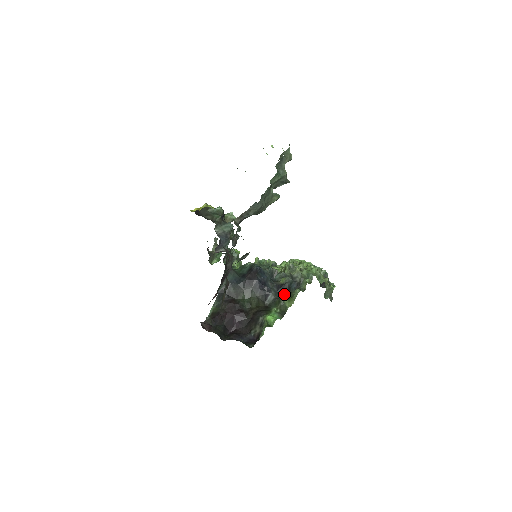
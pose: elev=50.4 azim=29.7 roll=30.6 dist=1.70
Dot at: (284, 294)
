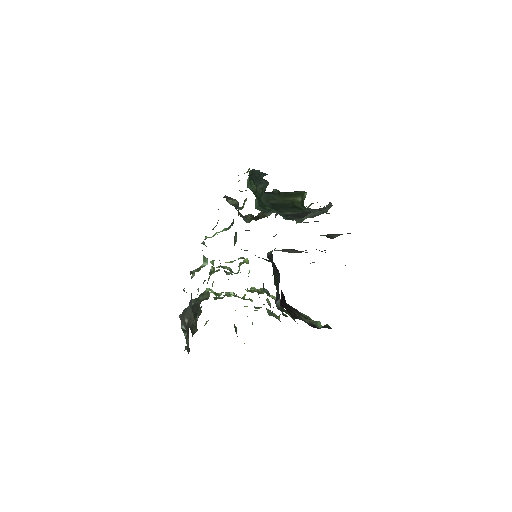
Dot at: occluded
